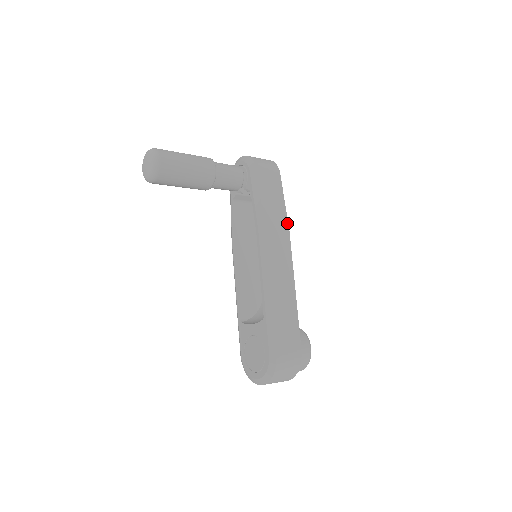
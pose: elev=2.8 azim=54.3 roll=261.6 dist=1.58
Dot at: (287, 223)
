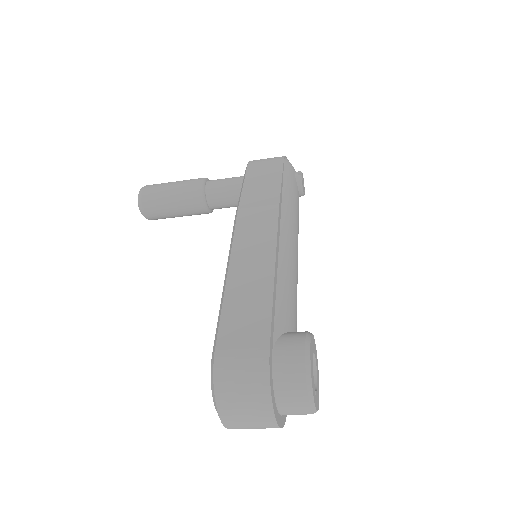
Dot at: (278, 198)
